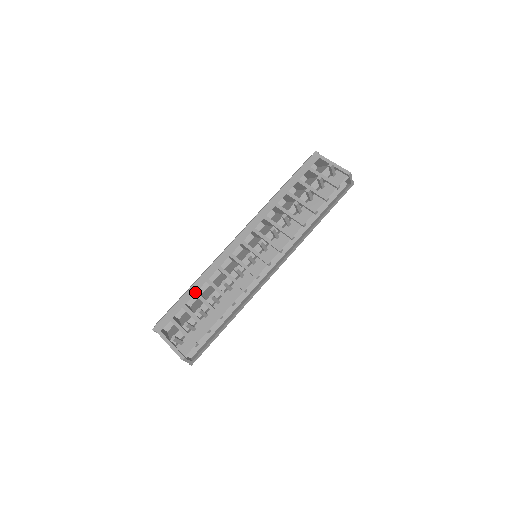
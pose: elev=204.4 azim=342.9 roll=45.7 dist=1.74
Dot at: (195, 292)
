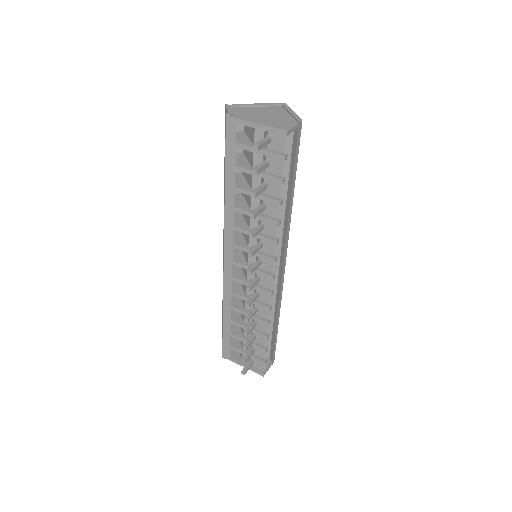
Dot at: (230, 321)
